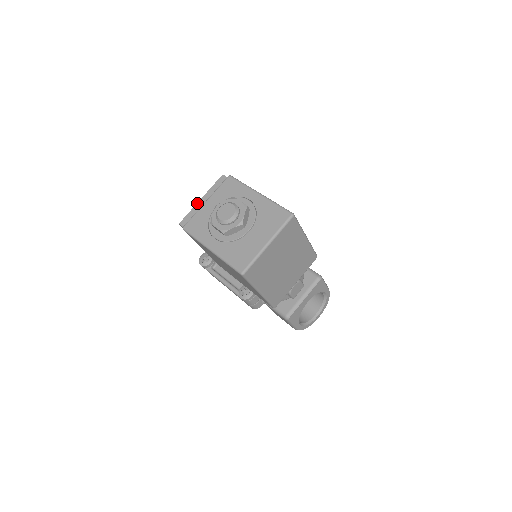
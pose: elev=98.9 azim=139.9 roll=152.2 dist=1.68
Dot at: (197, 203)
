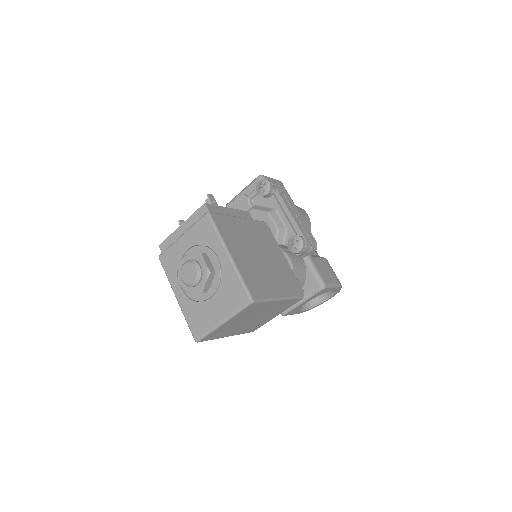
Dot at: (176, 229)
